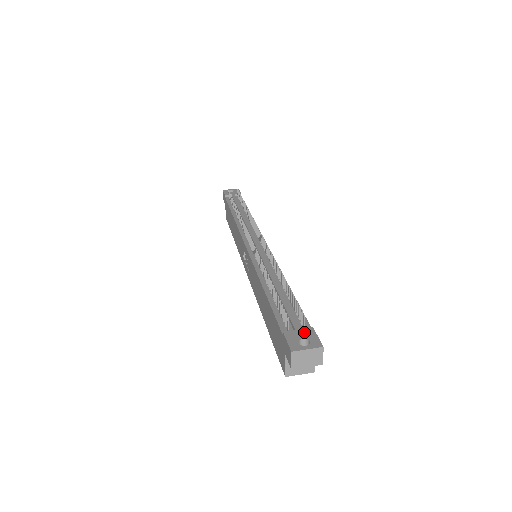
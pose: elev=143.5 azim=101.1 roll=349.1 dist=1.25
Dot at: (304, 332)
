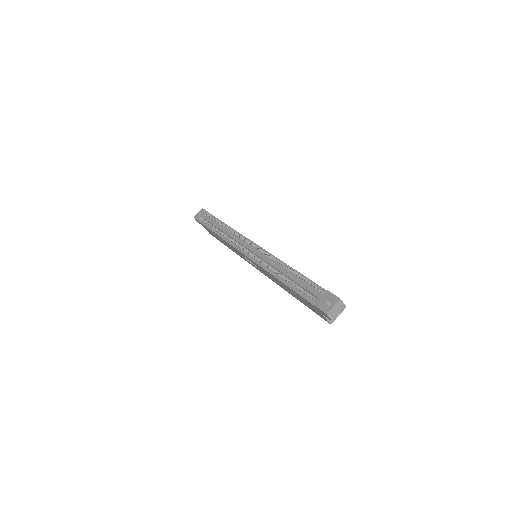
Dot at: (324, 297)
